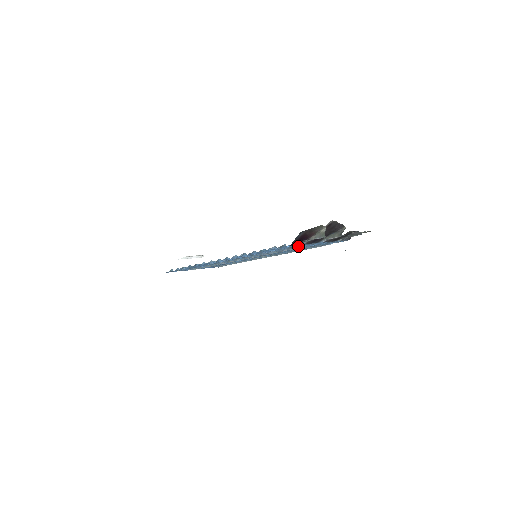
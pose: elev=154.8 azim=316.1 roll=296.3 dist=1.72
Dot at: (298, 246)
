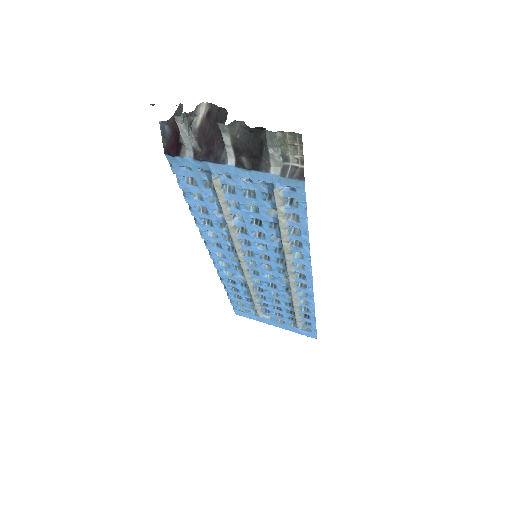
Dot at: (210, 178)
